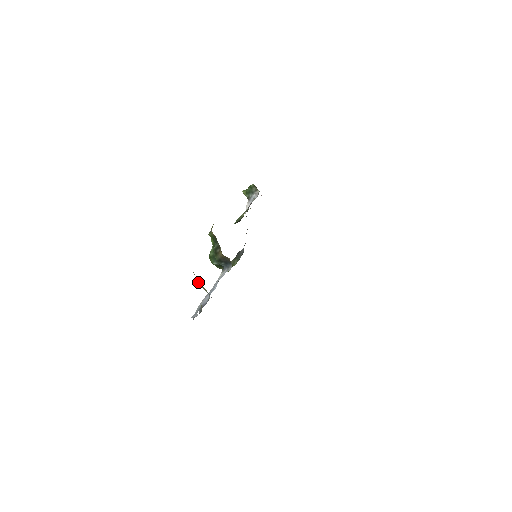
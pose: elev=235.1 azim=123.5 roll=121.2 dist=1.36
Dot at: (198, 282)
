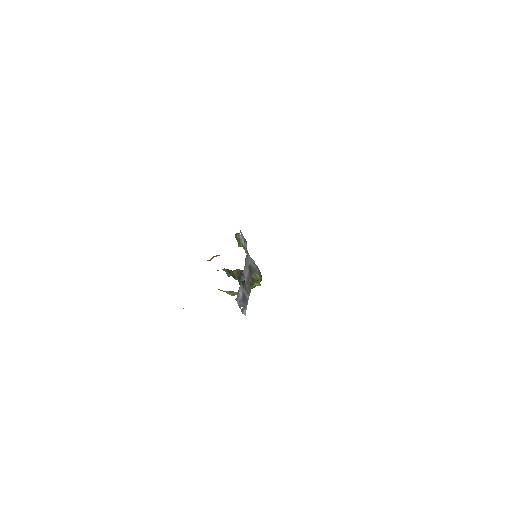
Dot at: (227, 293)
